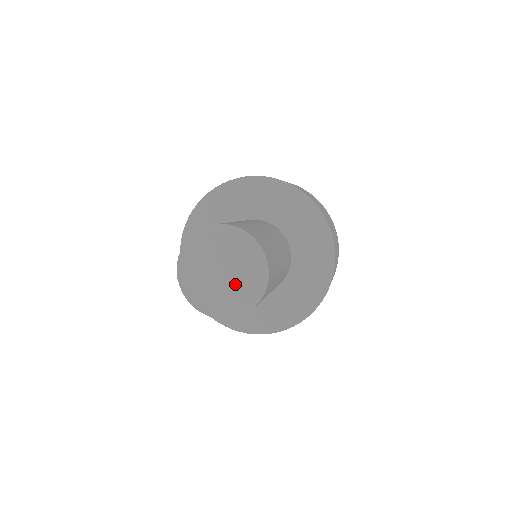
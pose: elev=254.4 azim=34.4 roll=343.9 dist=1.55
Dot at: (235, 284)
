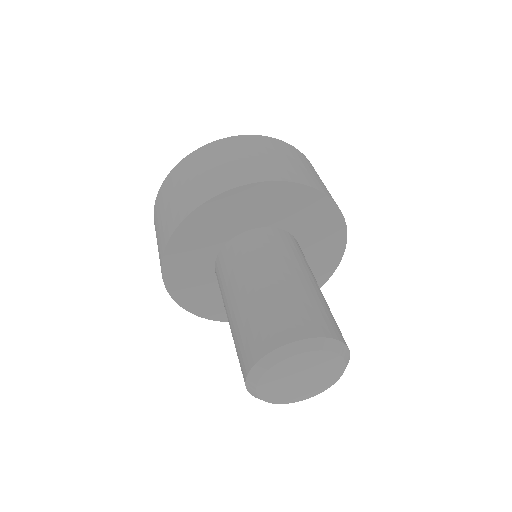
Dot at: (322, 372)
